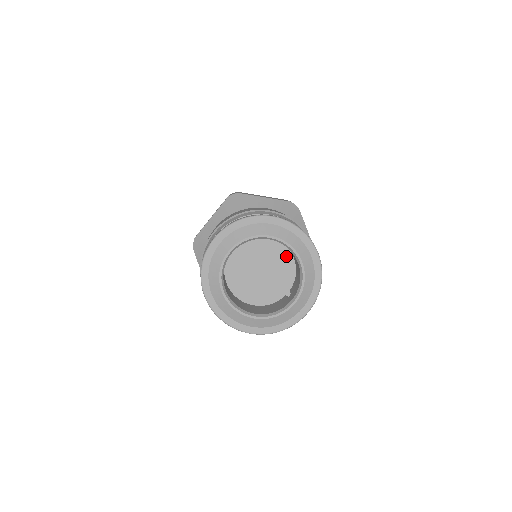
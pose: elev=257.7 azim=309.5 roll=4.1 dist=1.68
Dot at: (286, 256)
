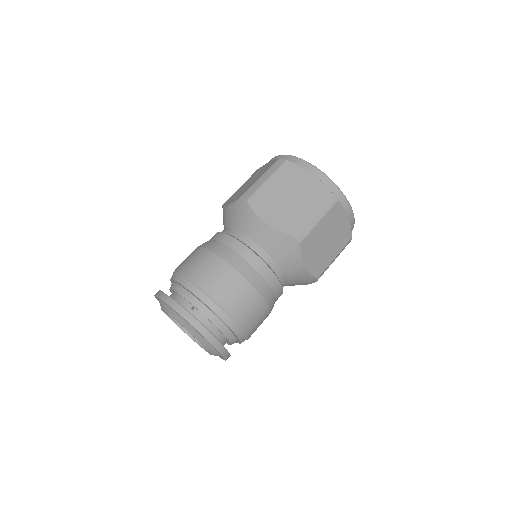
Dot at: occluded
